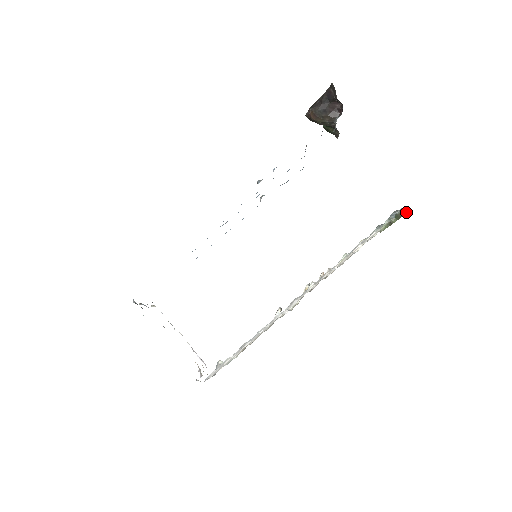
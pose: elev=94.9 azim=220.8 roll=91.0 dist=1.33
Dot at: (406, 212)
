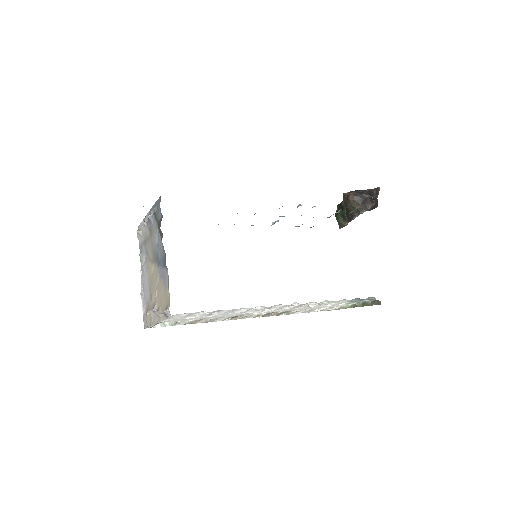
Dot at: (375, 304)
